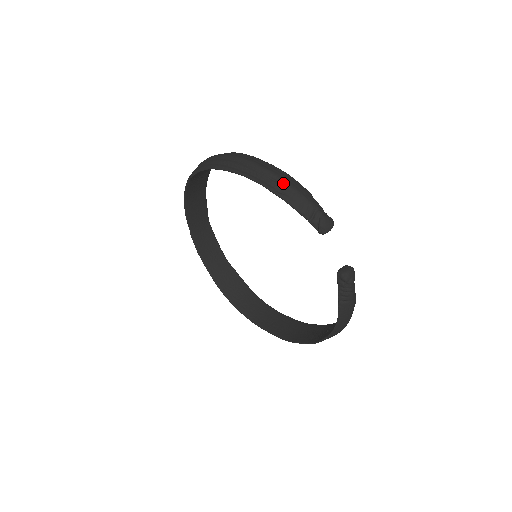
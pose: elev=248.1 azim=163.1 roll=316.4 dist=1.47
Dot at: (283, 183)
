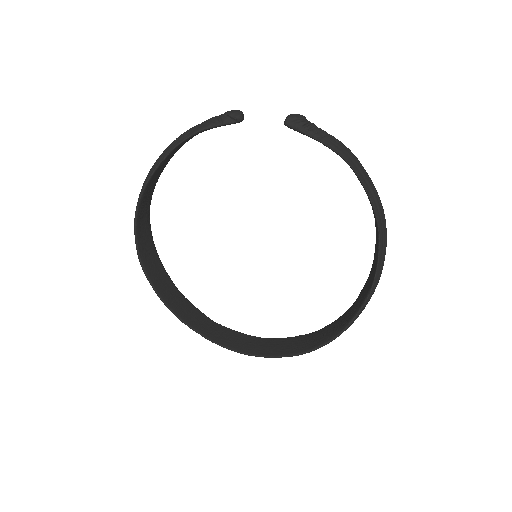
Dot at: (180, 136)
